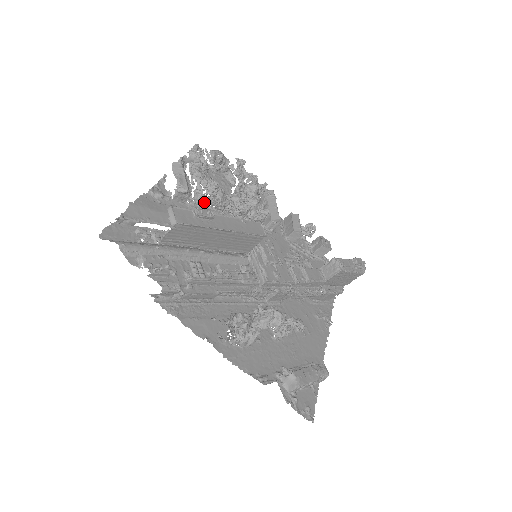
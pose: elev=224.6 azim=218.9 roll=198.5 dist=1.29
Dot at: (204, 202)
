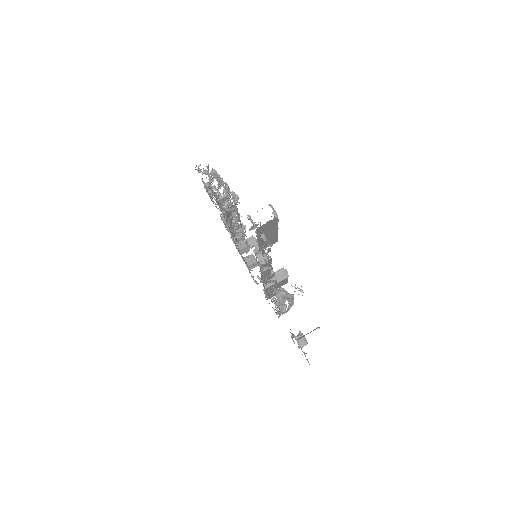
Dot at: occluded
